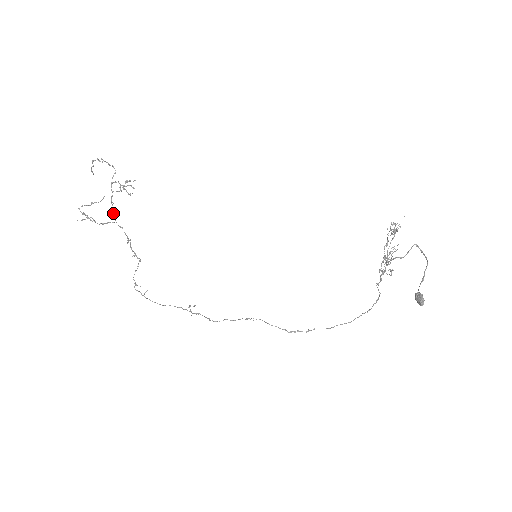
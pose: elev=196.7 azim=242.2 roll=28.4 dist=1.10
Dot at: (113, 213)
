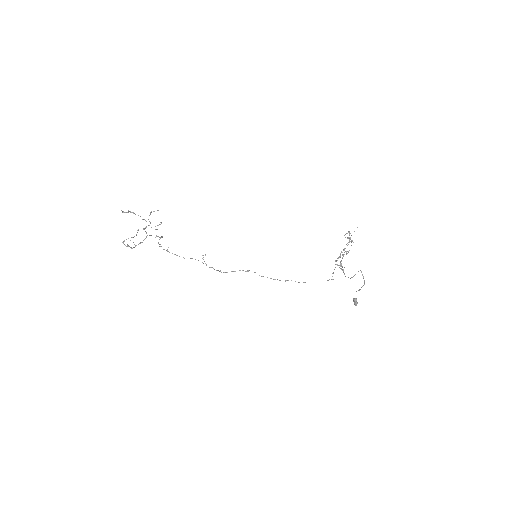
Dot at: occluded
